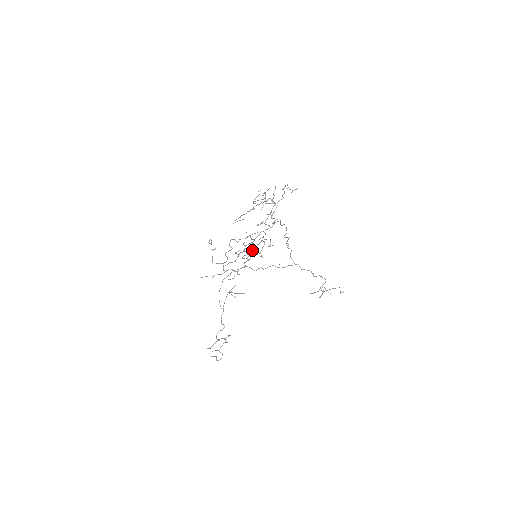
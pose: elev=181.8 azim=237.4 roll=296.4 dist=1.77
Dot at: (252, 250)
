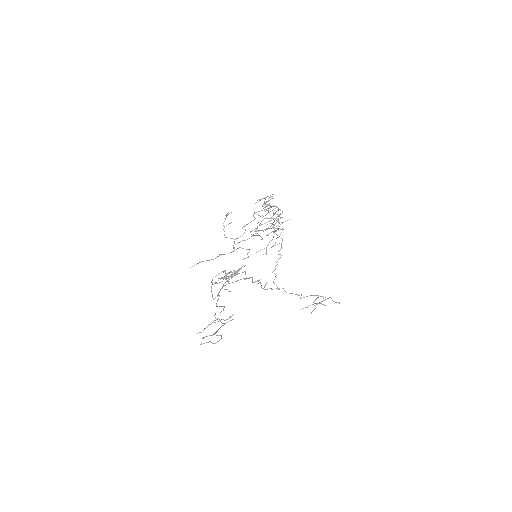
Dot at: occluded
